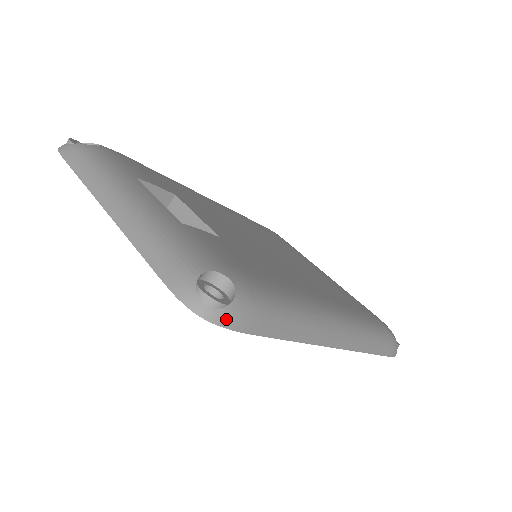
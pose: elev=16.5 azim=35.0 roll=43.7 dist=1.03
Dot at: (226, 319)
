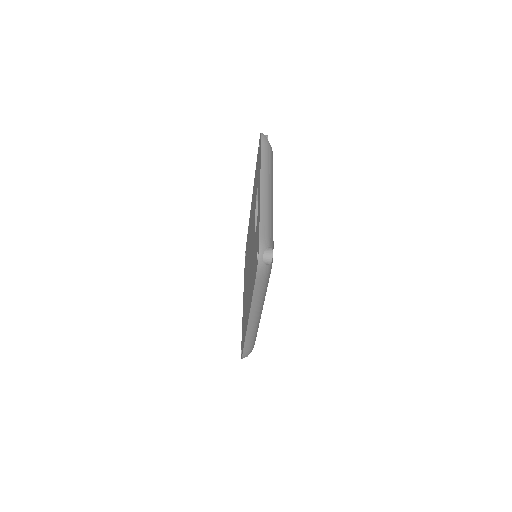
Dot at: (261, 267)
